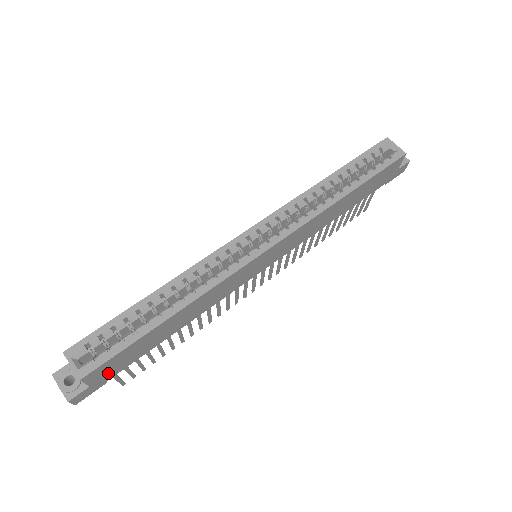
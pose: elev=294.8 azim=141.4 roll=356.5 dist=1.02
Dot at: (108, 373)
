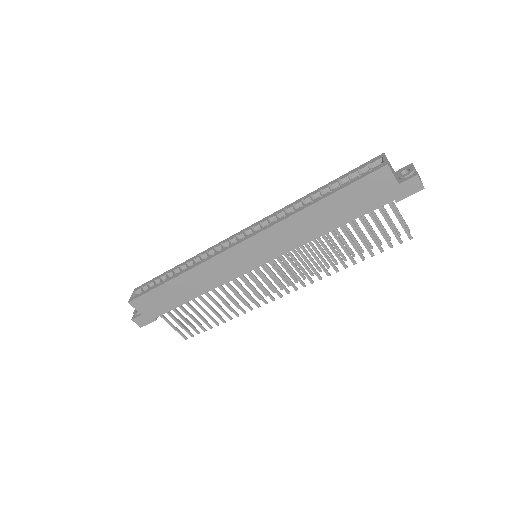
Dot at: (151, 310)
